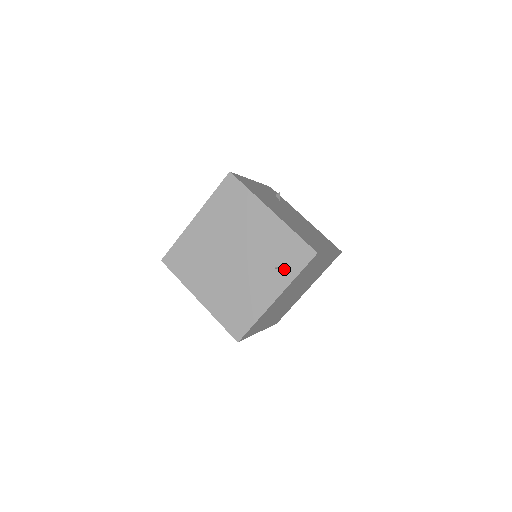
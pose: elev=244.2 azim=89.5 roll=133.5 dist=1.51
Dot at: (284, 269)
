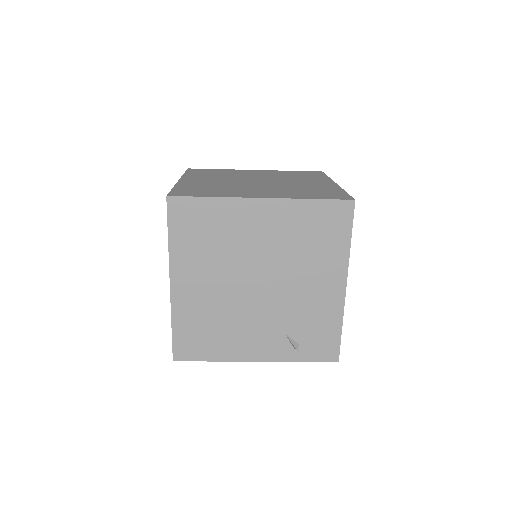
Dot at: (296, 348)
